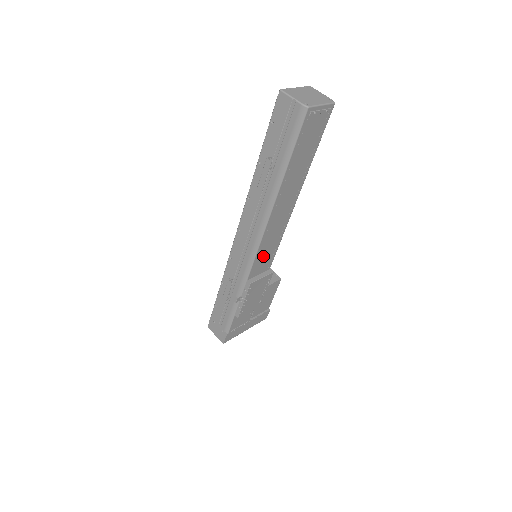
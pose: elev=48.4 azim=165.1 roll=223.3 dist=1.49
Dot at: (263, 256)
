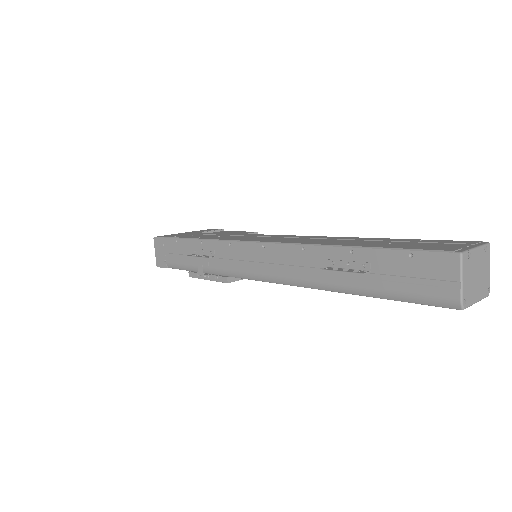
Dot at: occluded
